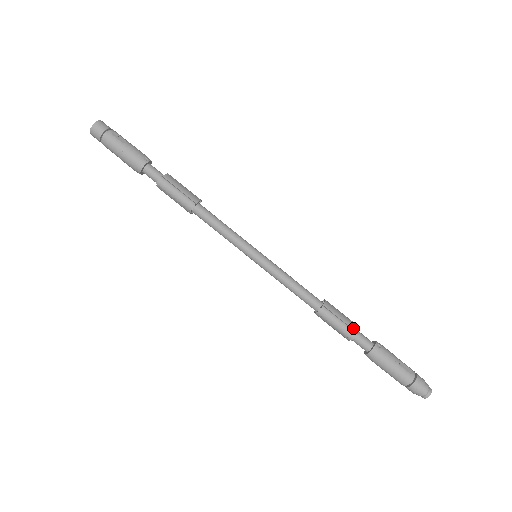
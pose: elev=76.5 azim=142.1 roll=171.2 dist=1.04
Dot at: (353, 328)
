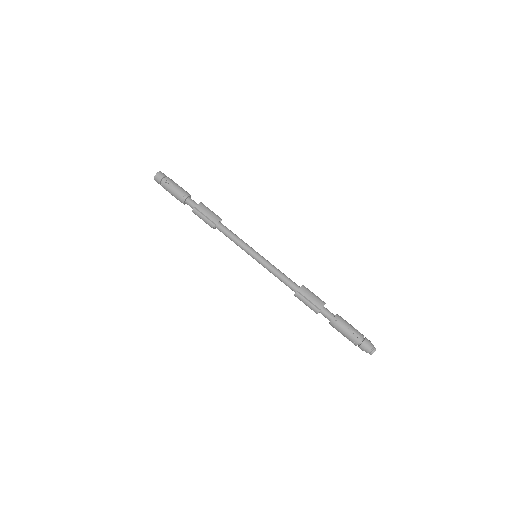
Dot at: (318, 306)
